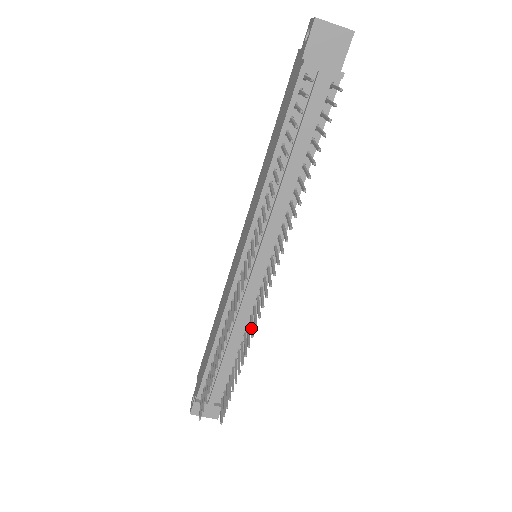
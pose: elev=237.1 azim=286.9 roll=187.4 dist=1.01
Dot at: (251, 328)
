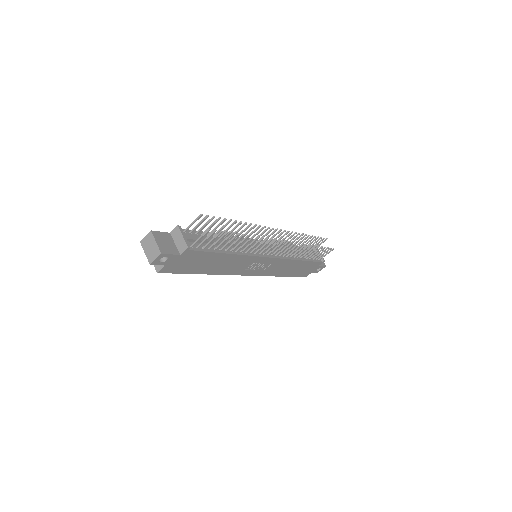
Dot at: (257, 242)
